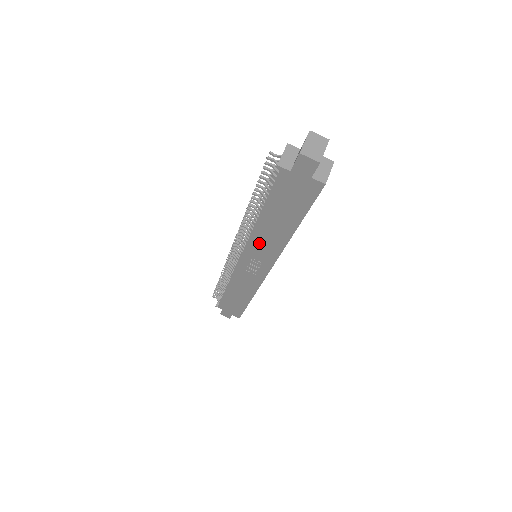
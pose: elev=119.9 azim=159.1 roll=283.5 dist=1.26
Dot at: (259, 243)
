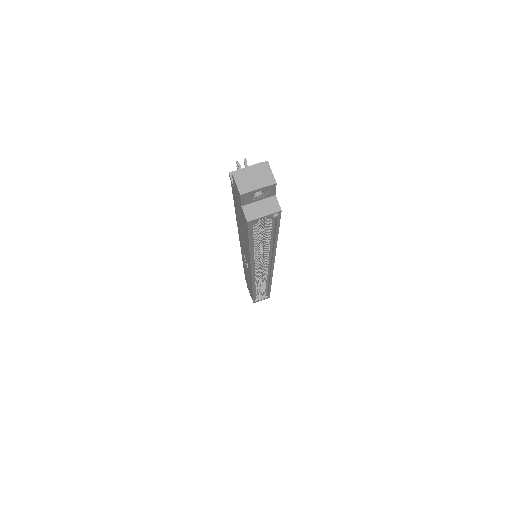
Dot at: (242, 242)
